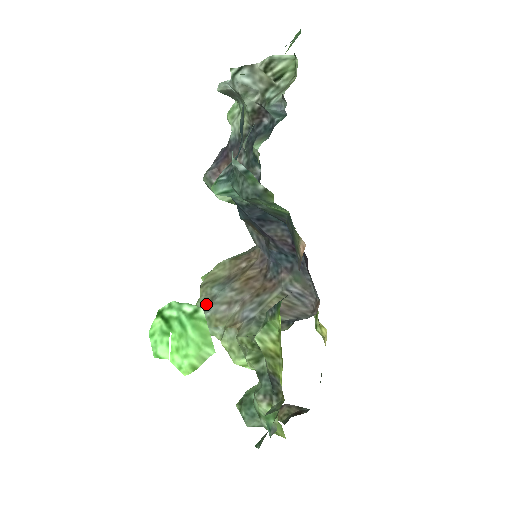
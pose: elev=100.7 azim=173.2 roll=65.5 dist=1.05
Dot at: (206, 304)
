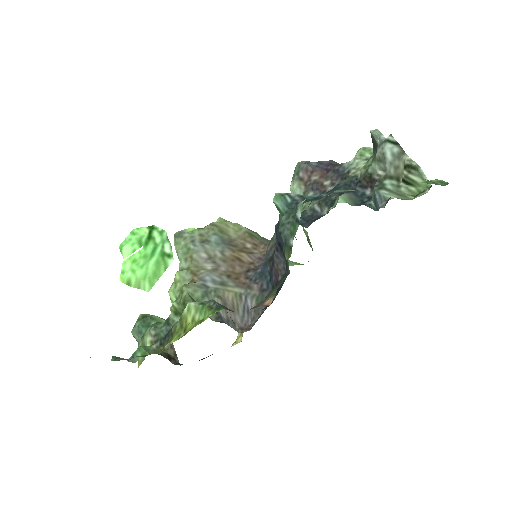
Dot at: (199, 239)
